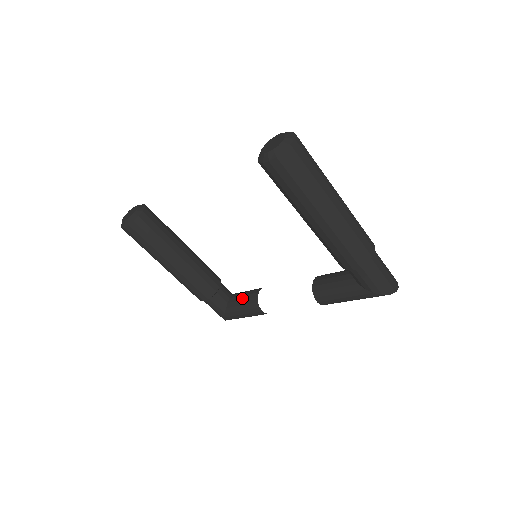
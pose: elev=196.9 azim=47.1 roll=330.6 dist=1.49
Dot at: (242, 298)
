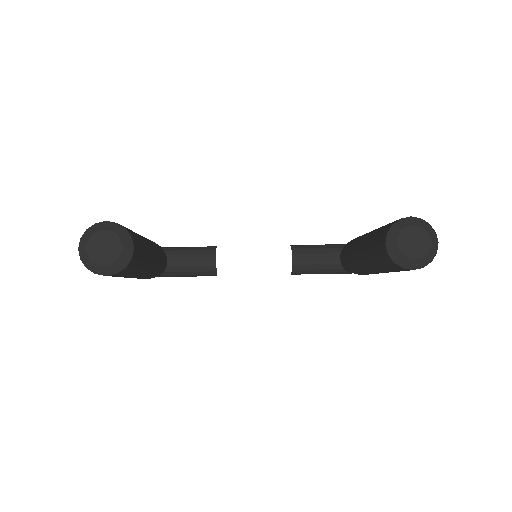
Dot at: (191, 264)
